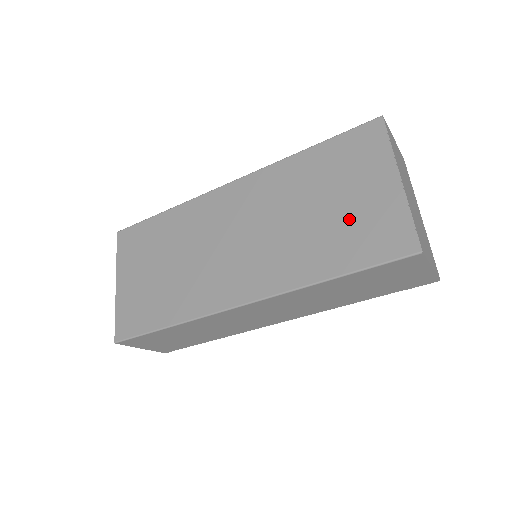
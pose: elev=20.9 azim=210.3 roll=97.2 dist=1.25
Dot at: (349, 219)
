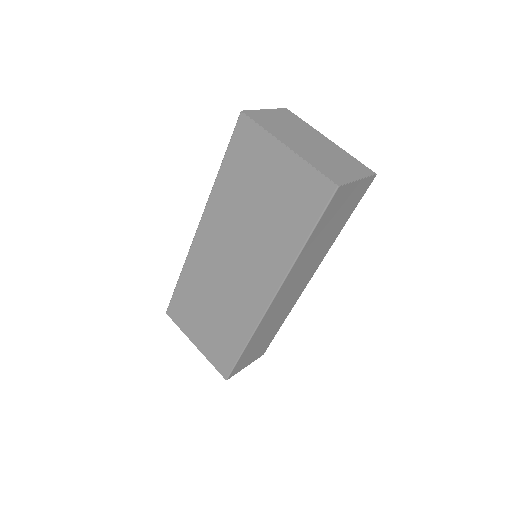
Dot at: (281, 198)
